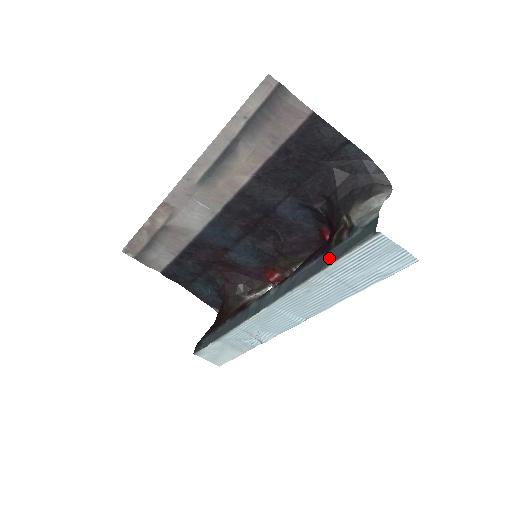
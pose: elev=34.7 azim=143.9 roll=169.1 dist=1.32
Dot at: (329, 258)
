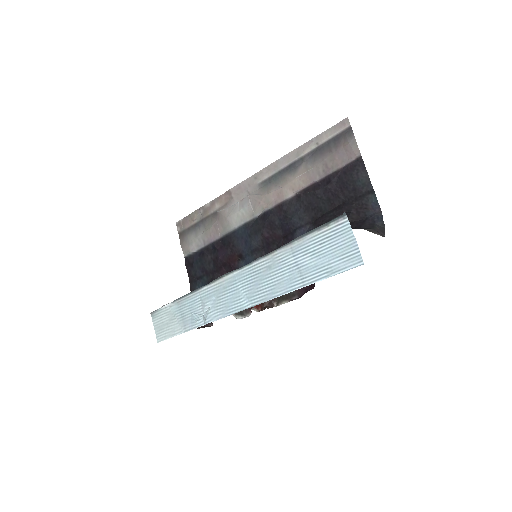
Dot at: occluded
